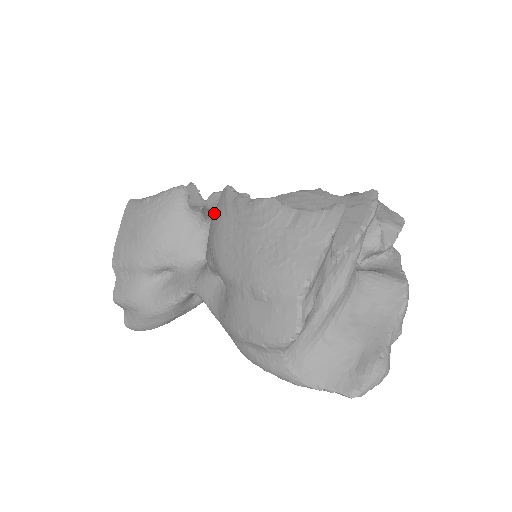
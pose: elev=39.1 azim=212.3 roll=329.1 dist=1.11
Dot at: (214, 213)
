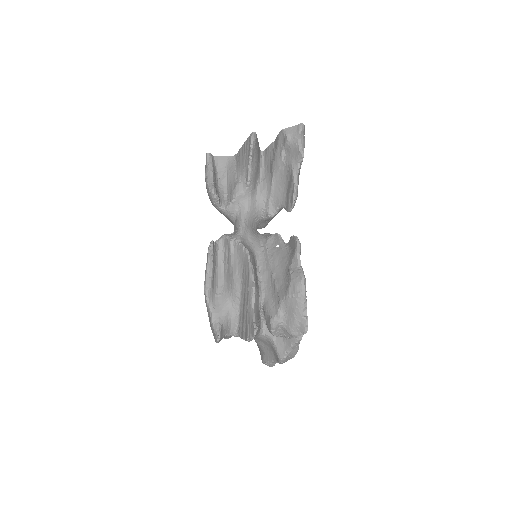
Dot at: occluded
